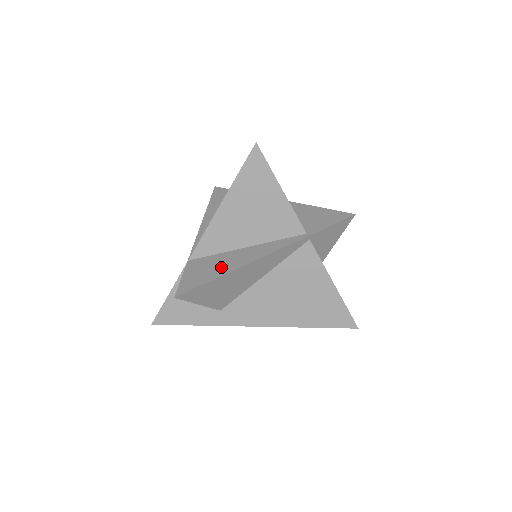
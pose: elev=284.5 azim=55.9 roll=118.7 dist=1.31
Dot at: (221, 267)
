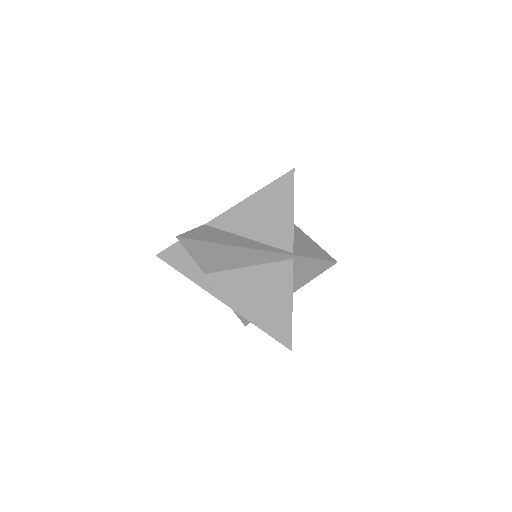
Dot at: (220, 238)
